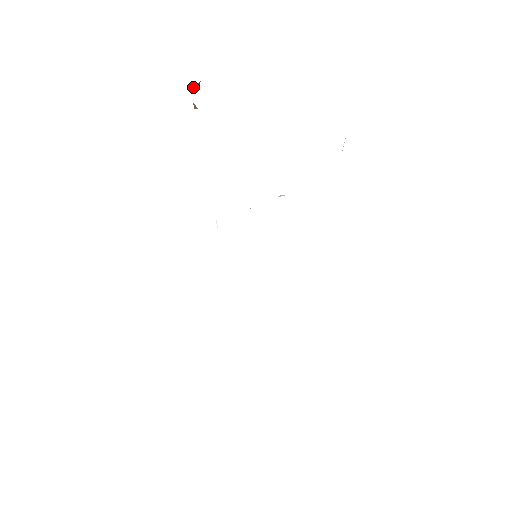
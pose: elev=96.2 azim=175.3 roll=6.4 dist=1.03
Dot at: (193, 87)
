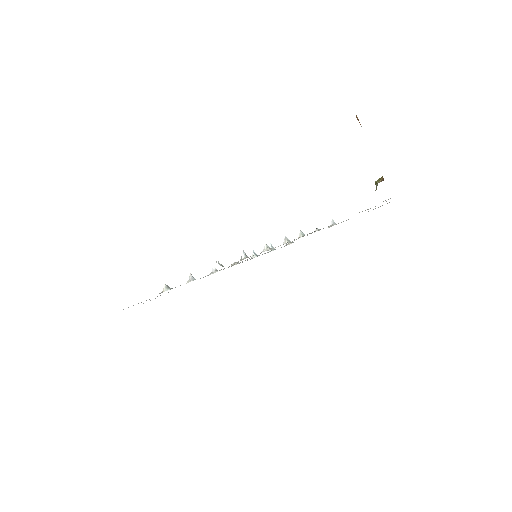
Dot at: occluded
